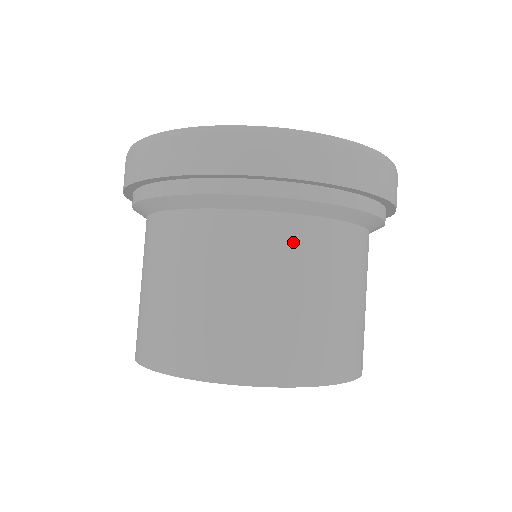
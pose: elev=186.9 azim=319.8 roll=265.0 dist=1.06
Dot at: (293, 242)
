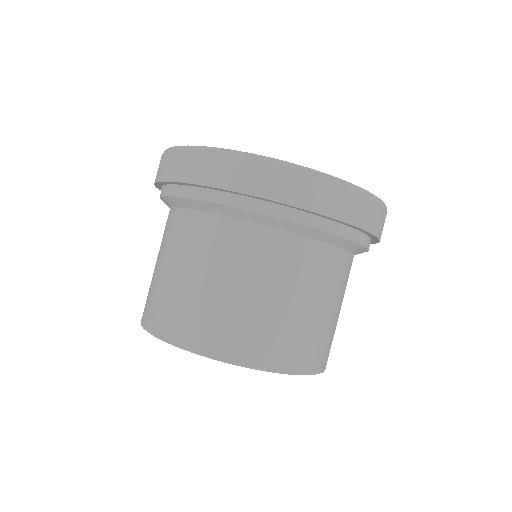
Dot at: (212, 237)
